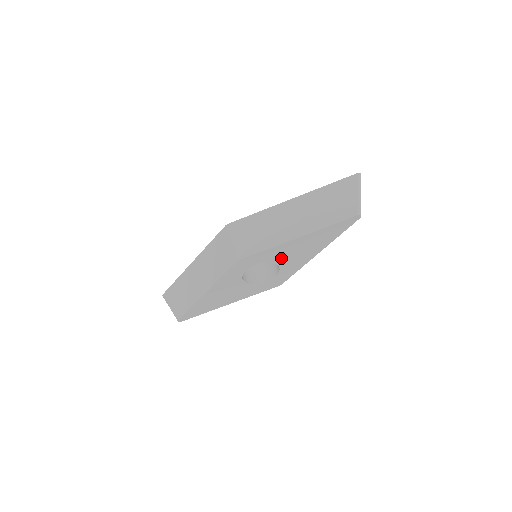
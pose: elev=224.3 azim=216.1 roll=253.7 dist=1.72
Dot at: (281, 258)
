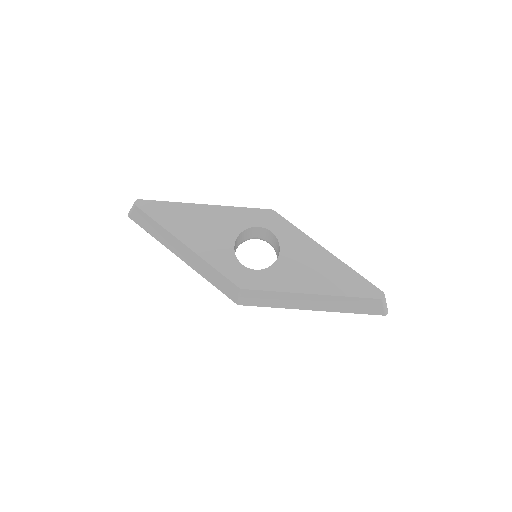
Dot at: (290, 254)
